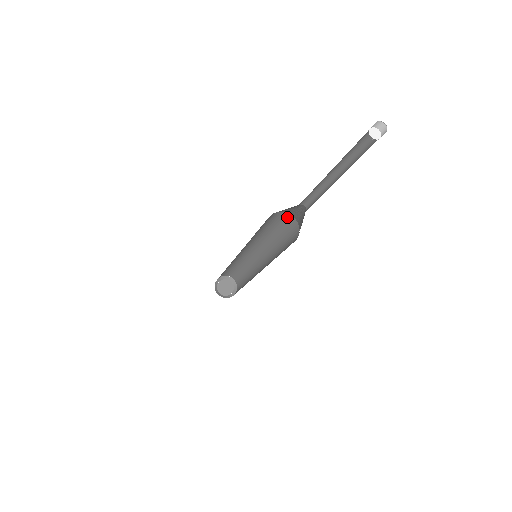
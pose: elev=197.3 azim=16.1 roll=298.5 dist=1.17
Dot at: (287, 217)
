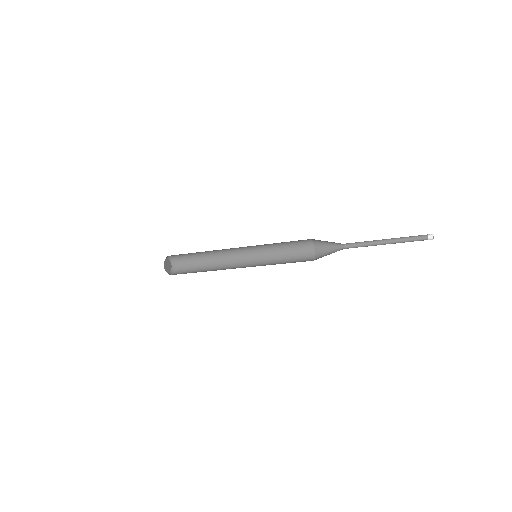
Dot at: occluded
